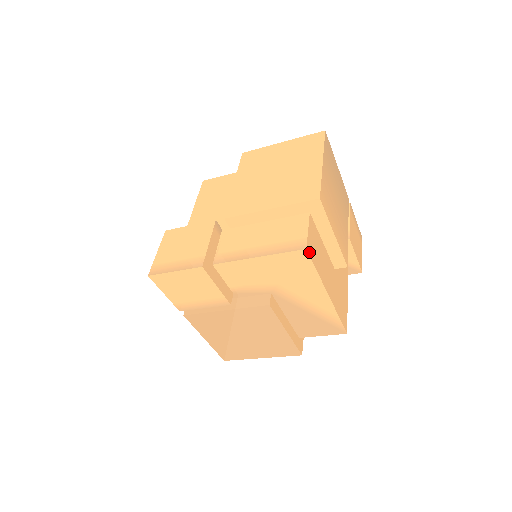
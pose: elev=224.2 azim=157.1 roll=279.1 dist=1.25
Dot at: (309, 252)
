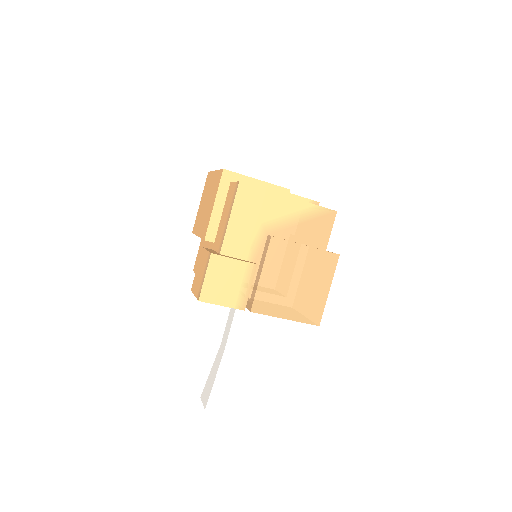
Dot at: (244, 183)
